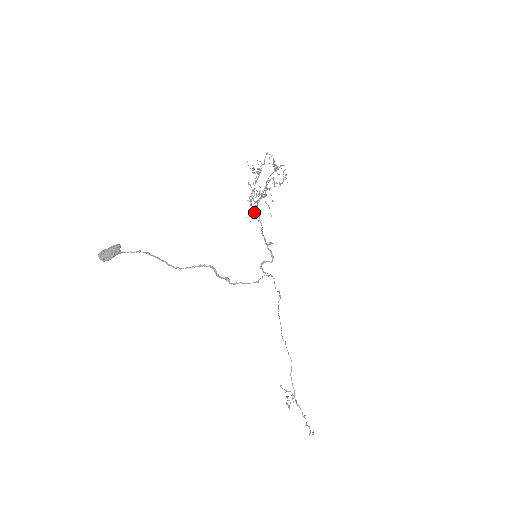
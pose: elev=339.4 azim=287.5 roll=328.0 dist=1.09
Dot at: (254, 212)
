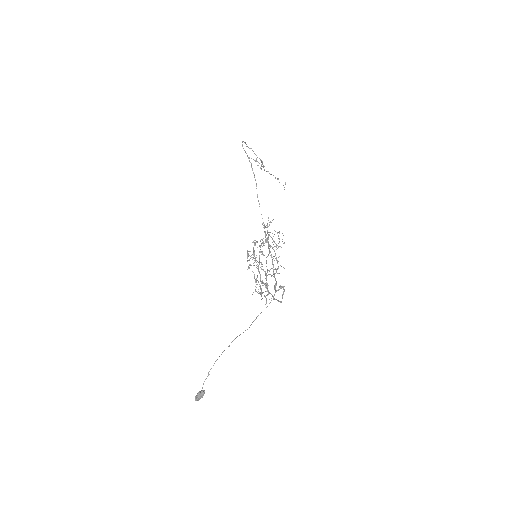
Dot at: occluded
